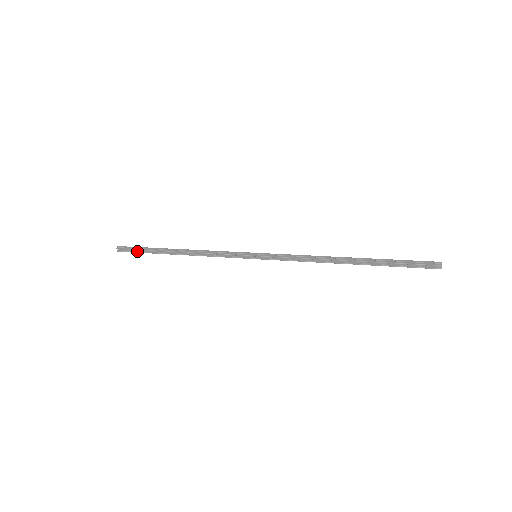
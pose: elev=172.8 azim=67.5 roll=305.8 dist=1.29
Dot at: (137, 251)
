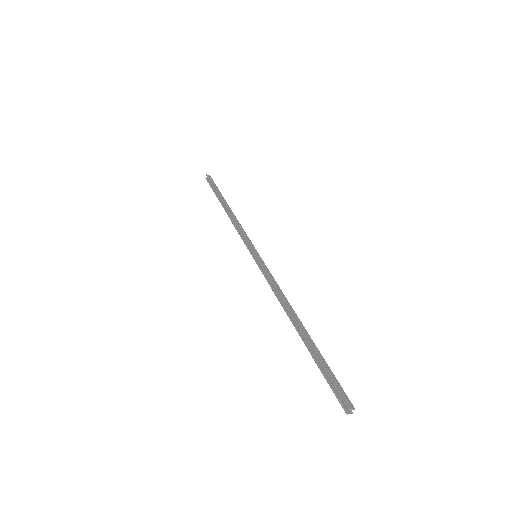
Dot at: (213, 187)
